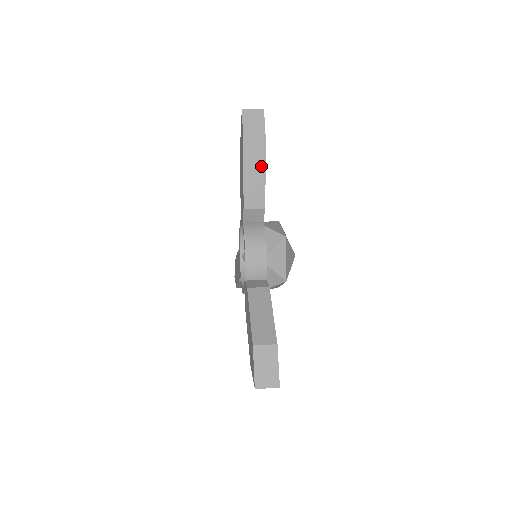
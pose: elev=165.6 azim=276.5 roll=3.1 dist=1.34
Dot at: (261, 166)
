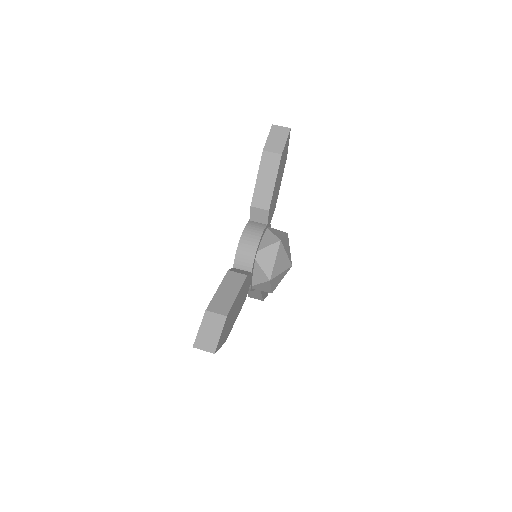
Dot at: (274, 172)
